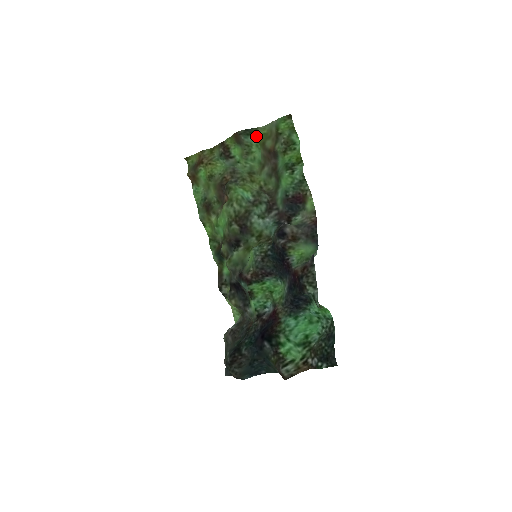
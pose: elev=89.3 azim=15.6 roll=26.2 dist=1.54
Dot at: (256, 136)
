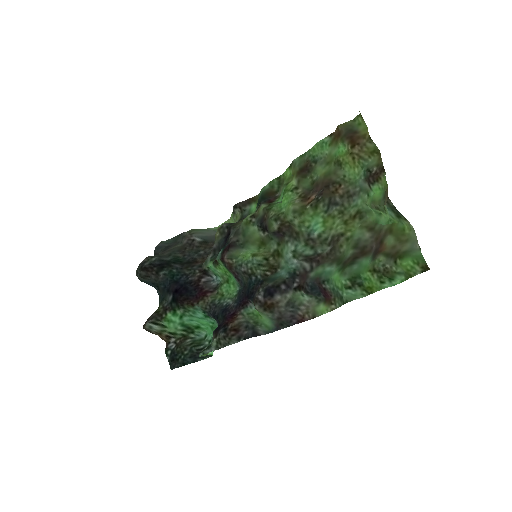
Dot at: (398, 219)
